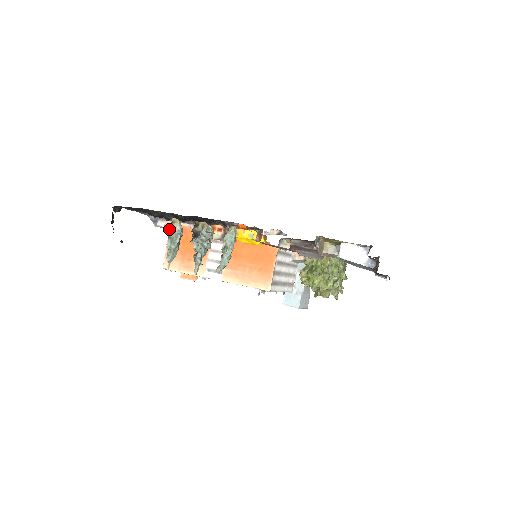
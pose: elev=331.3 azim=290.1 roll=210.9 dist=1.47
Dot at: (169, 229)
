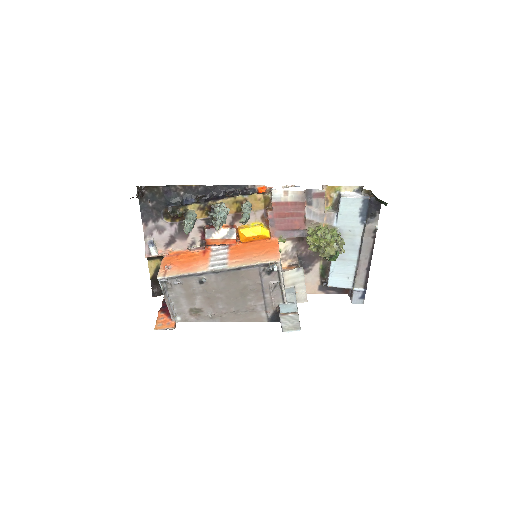
Dot at: (186, 213)
